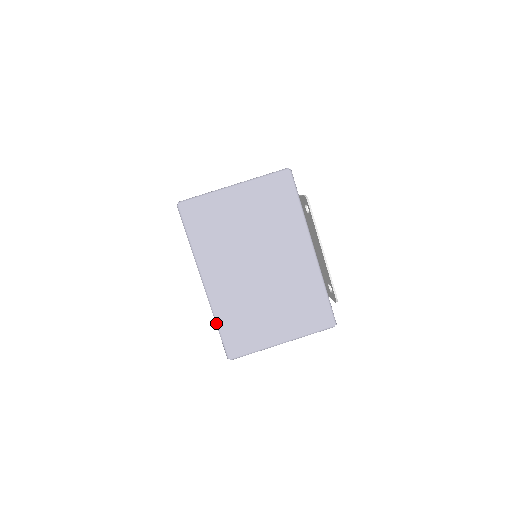
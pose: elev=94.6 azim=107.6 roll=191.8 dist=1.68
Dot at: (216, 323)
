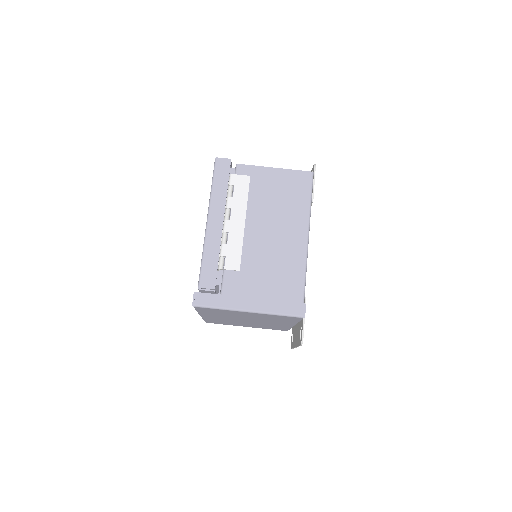
Dot at: occluded
